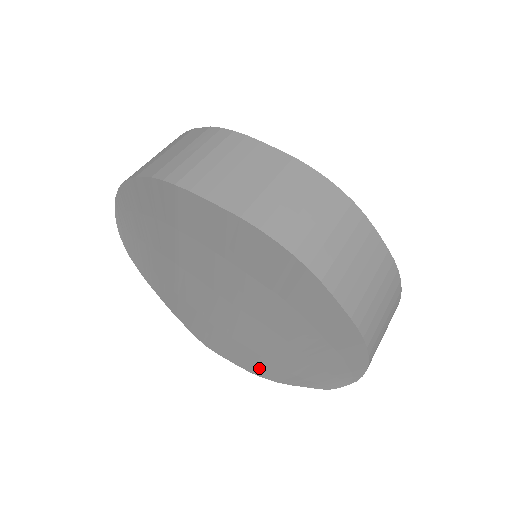
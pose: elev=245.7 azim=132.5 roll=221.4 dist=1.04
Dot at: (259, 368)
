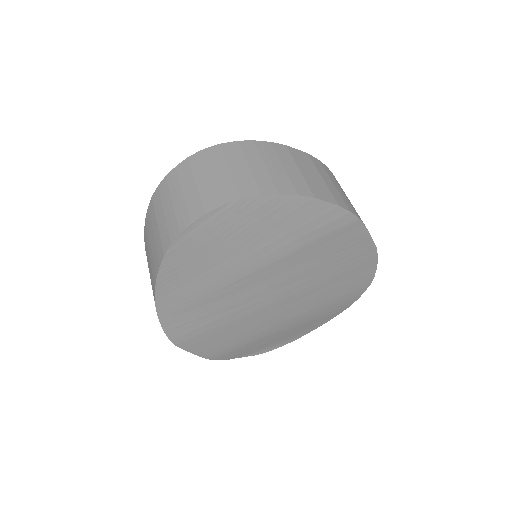
Dot at: (223, 351)
